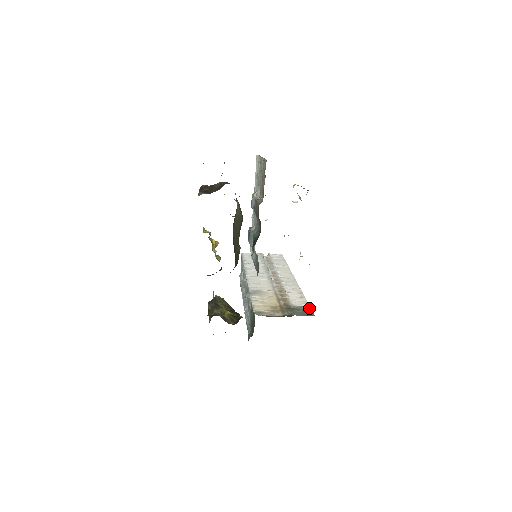
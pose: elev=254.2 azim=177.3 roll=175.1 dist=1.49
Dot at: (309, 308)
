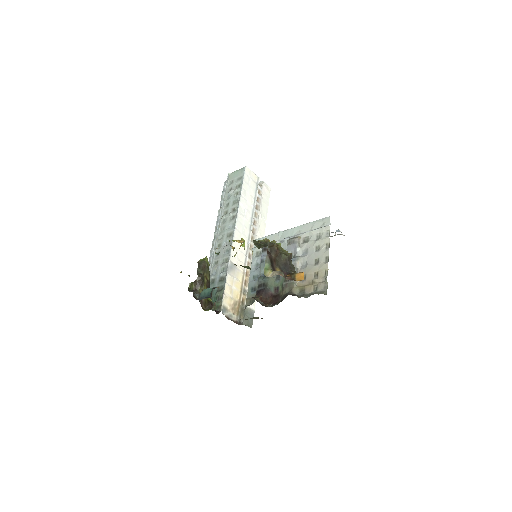
Dot at: (253, 314)
